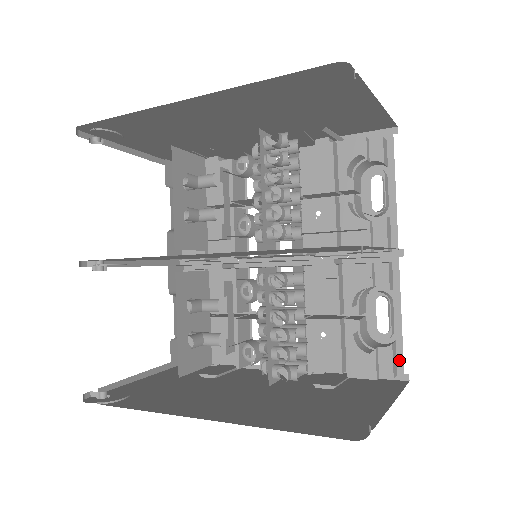
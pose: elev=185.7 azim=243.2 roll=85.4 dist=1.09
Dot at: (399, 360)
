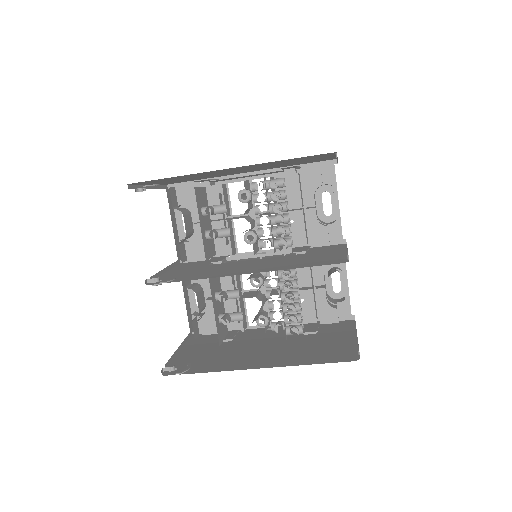
Dot at: (348, 308)
